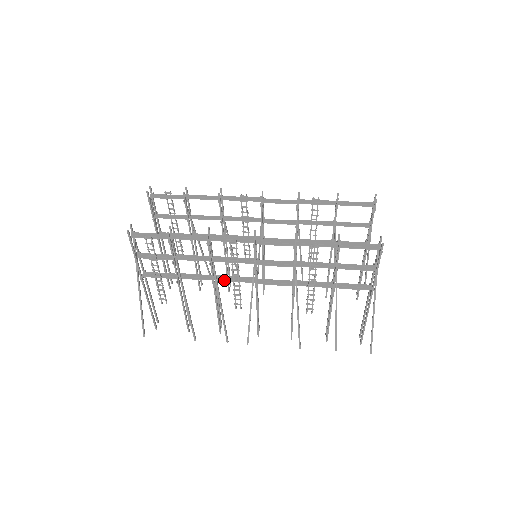
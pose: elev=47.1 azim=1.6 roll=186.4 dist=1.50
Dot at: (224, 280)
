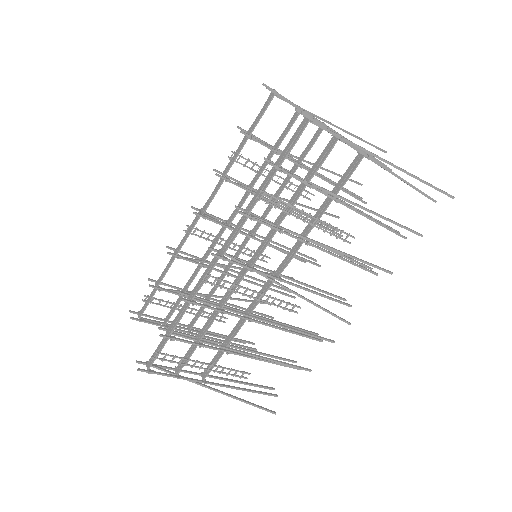
Dot at: (253, 308)
